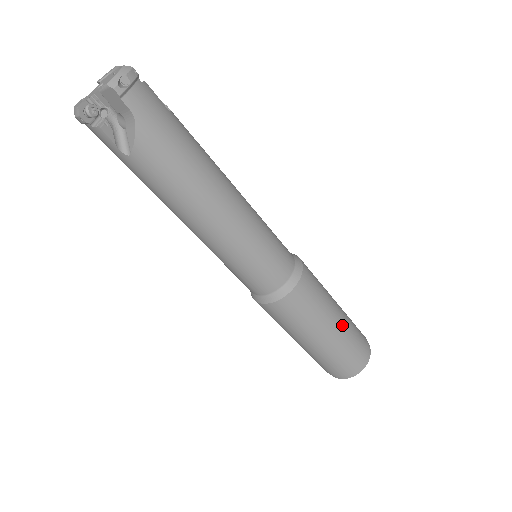
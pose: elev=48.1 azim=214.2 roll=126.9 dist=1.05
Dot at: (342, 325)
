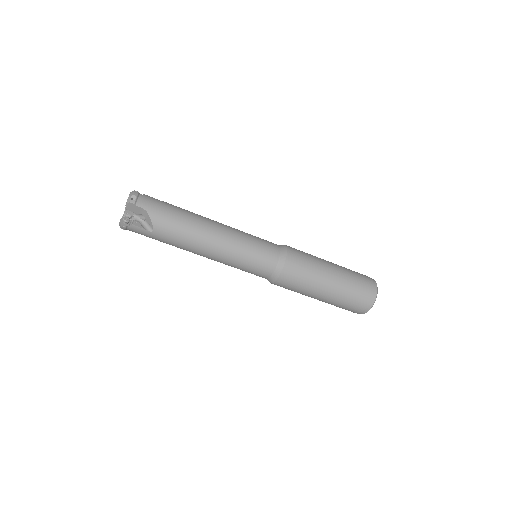
Dot at: (338, 271)
